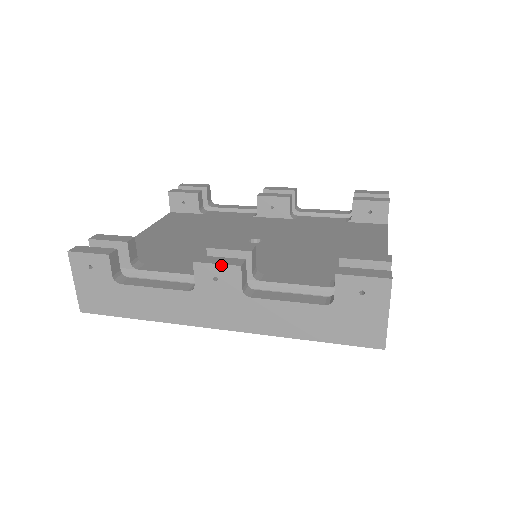
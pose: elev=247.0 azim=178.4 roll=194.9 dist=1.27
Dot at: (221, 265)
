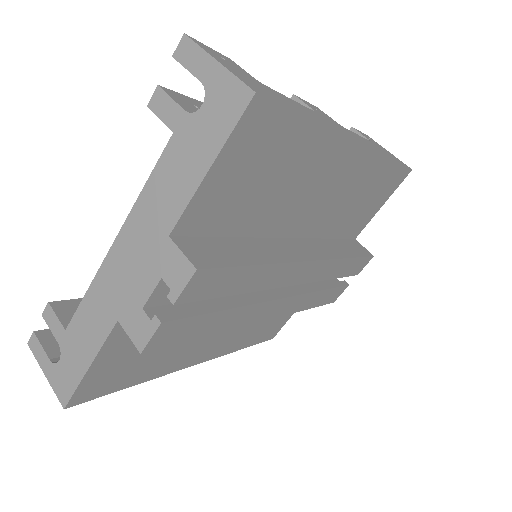
Dot at: (309, 103)
